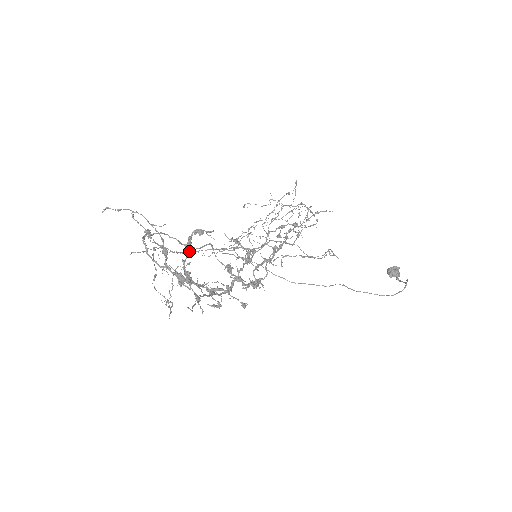
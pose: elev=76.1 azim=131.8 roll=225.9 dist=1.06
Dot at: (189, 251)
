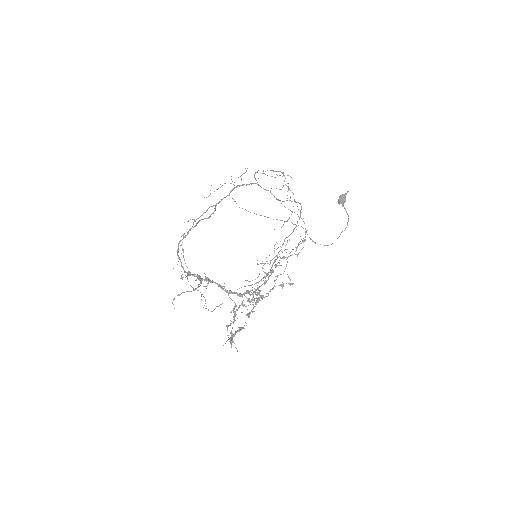
Dot at: (199, 217)
